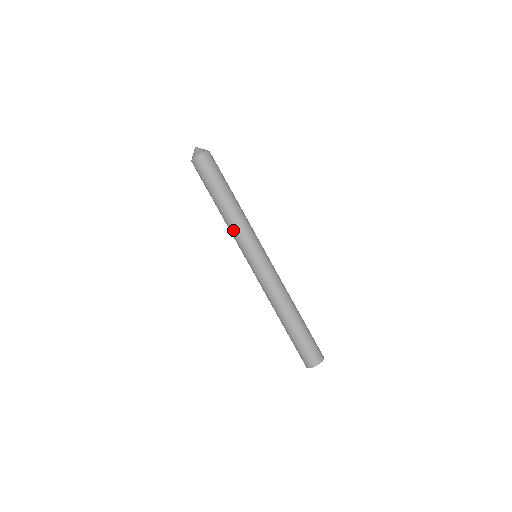
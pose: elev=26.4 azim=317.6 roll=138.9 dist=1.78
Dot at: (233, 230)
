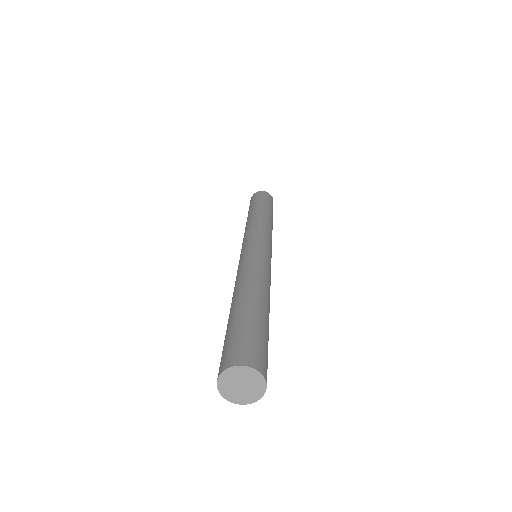
Dot at: occluded
